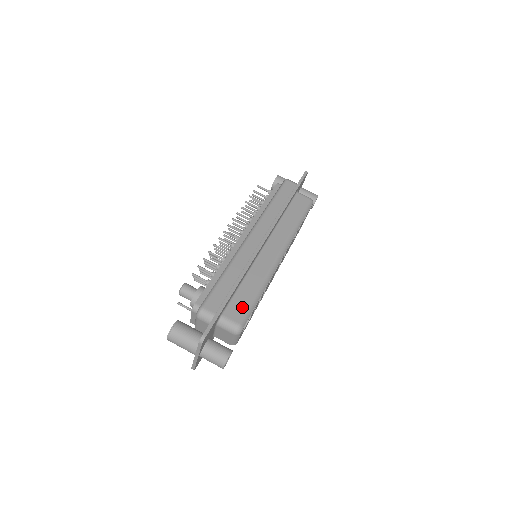
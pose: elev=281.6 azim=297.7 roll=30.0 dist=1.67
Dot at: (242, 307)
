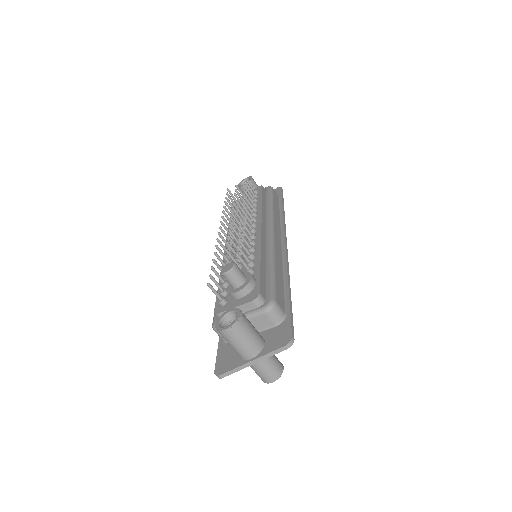
Dot at: occluded
